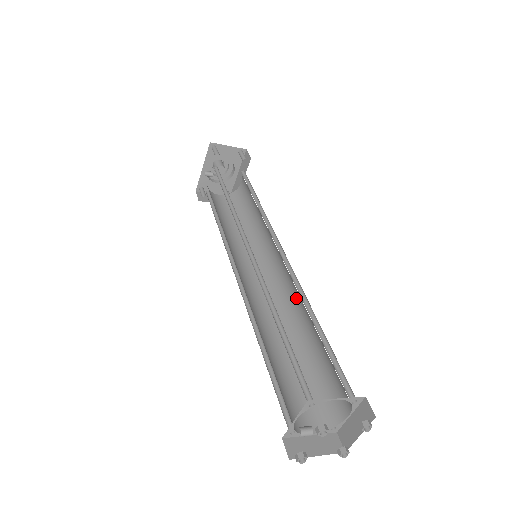
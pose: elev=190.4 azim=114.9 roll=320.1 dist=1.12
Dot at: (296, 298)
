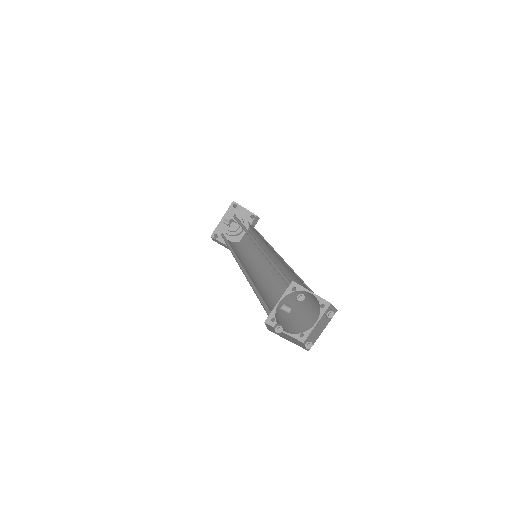
Dot at: occluded
